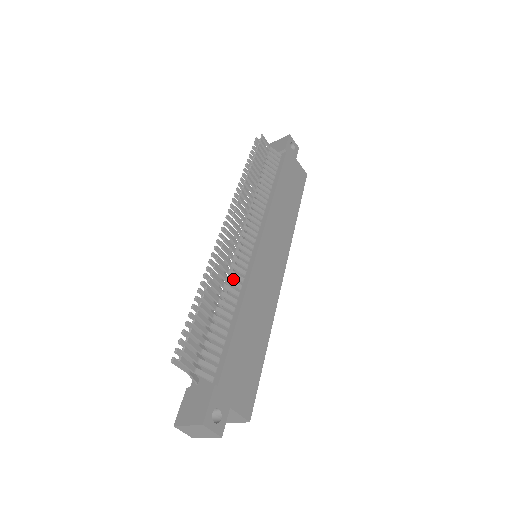
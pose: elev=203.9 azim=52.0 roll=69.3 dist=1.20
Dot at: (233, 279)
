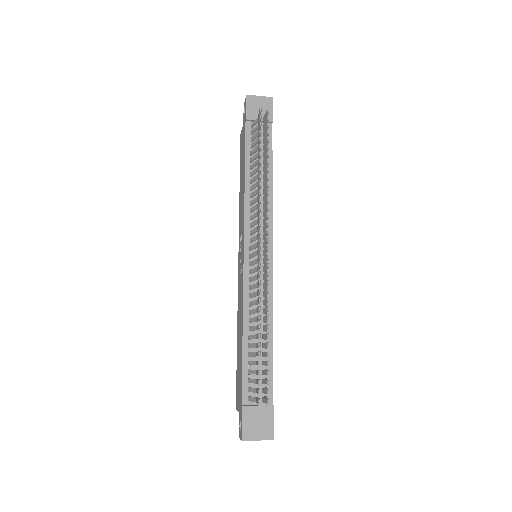
Dot at: (253, 291)
